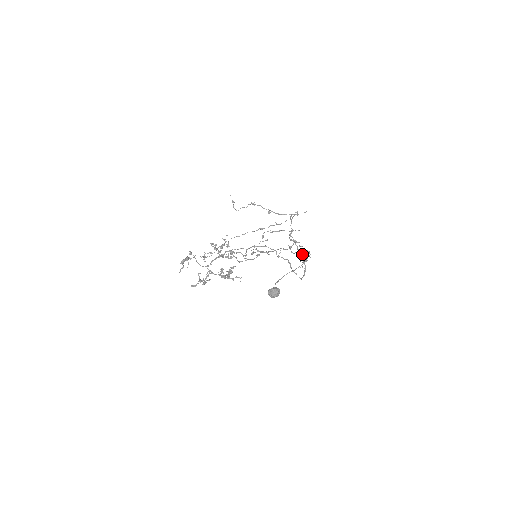
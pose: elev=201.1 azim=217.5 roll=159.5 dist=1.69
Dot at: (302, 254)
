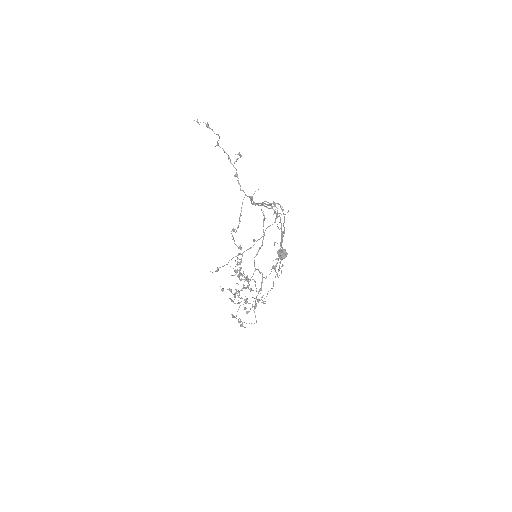
Dot at: occluded
